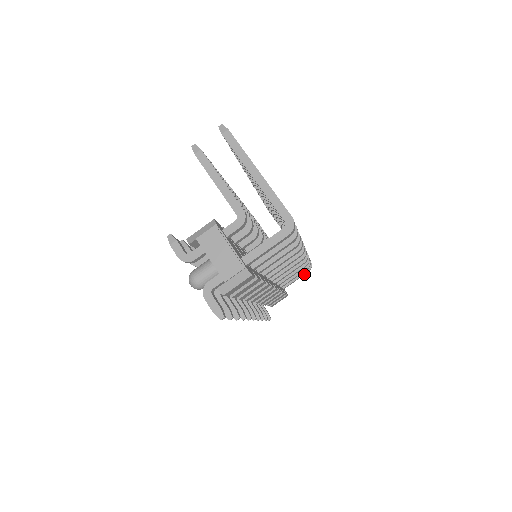
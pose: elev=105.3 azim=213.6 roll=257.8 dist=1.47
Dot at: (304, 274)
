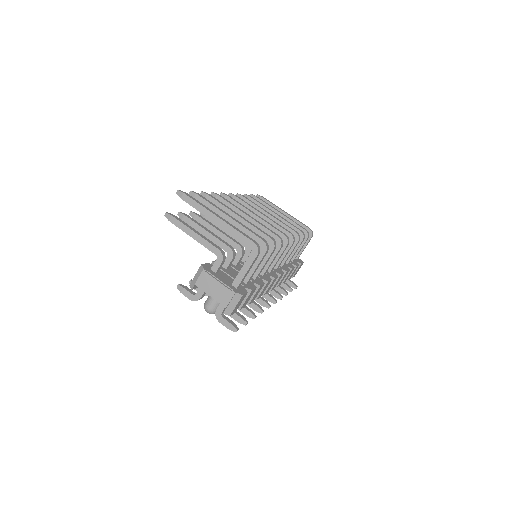
Dot at: (309, 241)
